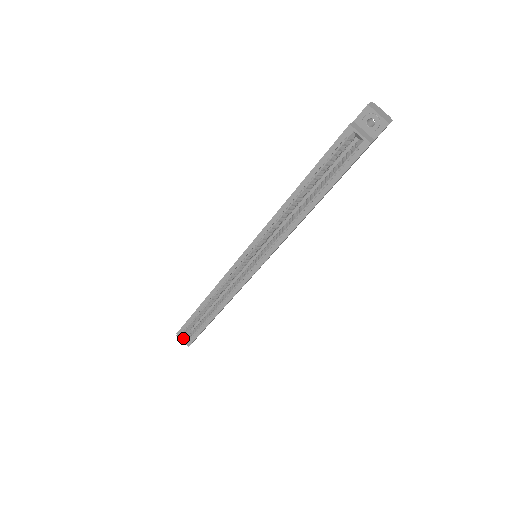
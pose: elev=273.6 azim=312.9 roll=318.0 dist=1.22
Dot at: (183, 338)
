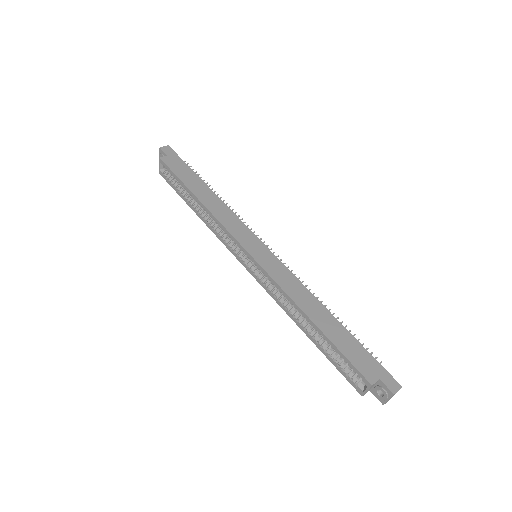
Dot at: (160, 165)
